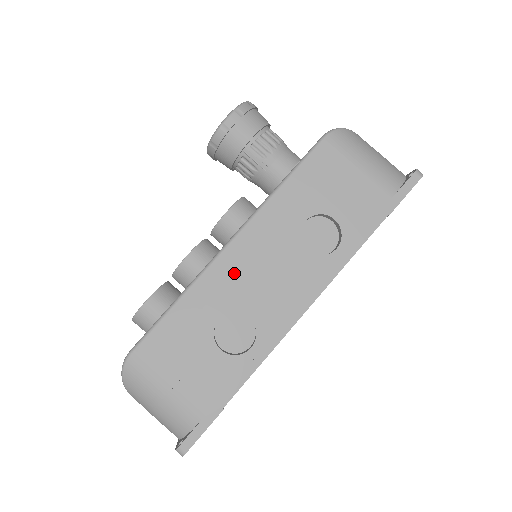
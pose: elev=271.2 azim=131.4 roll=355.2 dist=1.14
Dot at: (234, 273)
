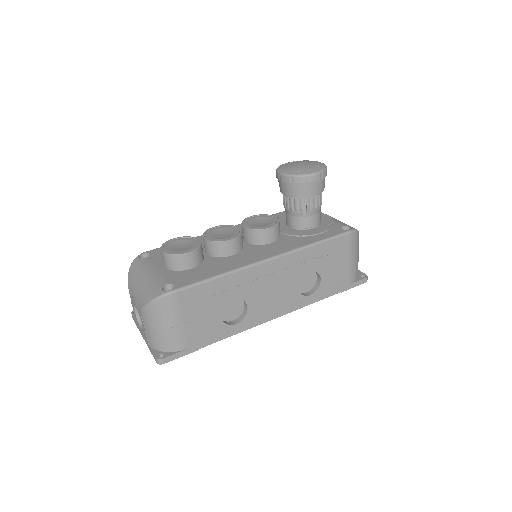
Dot at: (259, 279)
